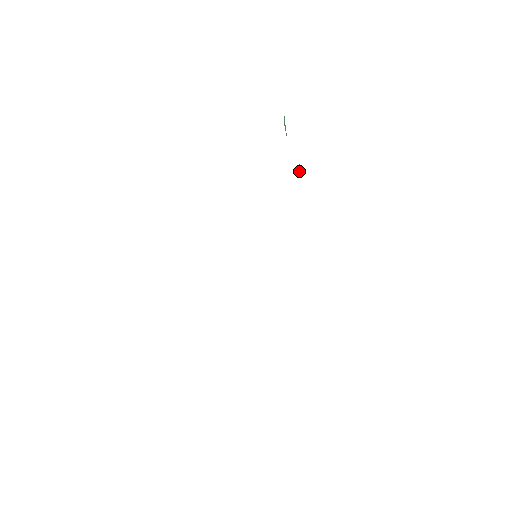
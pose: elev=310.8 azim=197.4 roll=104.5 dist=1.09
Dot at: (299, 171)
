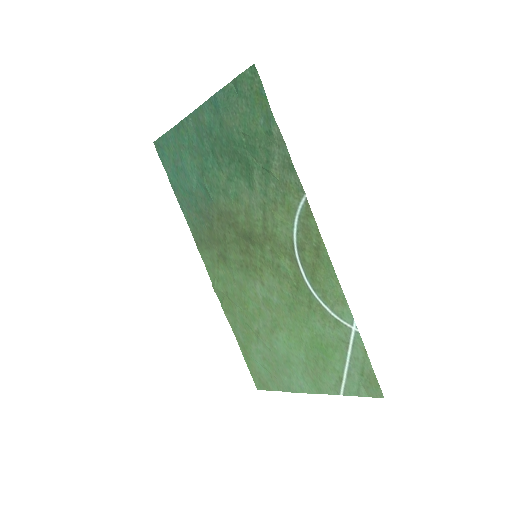
Dot at: (189, 123)
